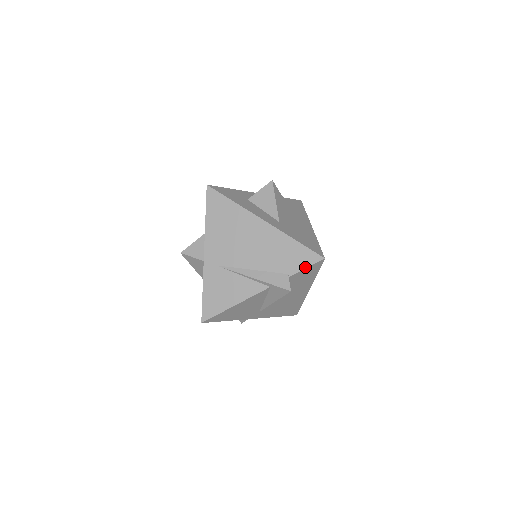
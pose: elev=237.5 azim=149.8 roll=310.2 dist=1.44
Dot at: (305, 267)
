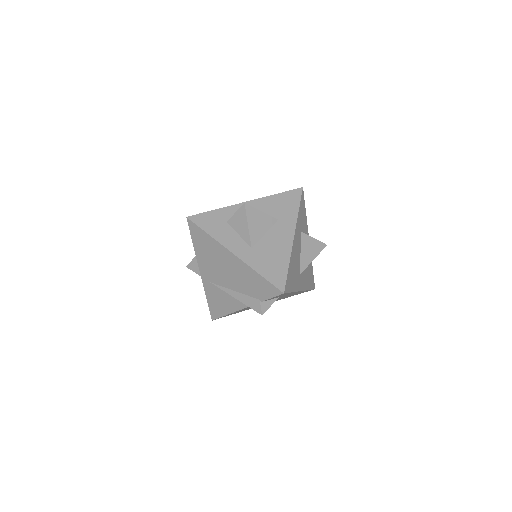
Dot at: (270, 297)
